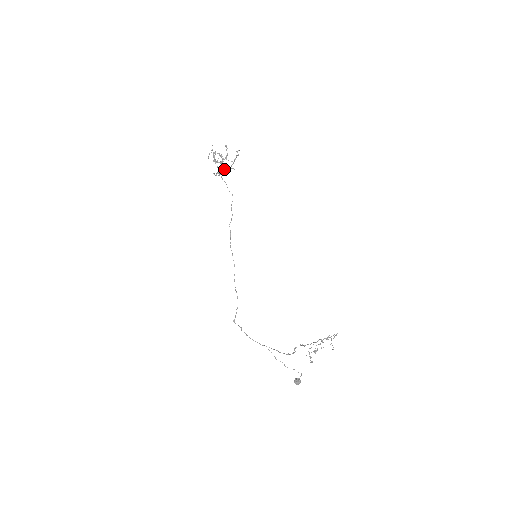
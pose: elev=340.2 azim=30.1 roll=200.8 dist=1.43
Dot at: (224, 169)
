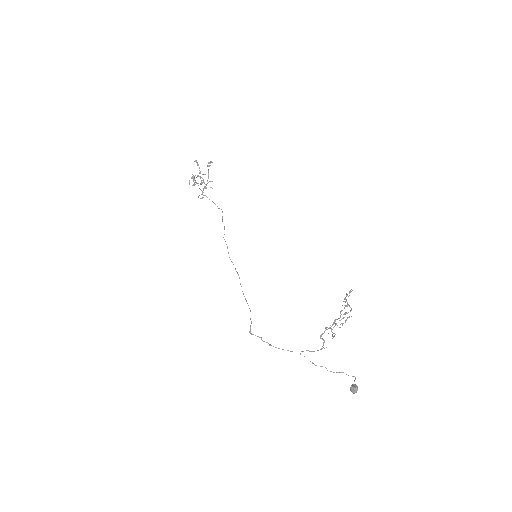
Dot at: (204, 186)
